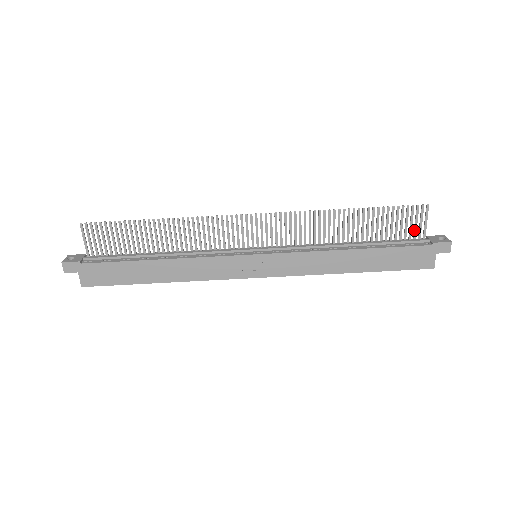
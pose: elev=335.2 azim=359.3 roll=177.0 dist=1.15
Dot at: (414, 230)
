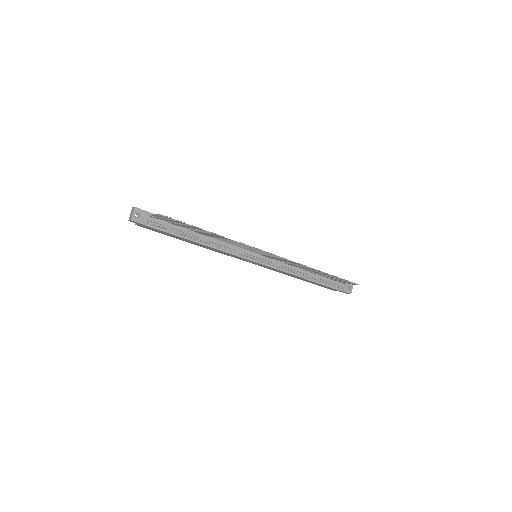
Dot at: (342, 282)
